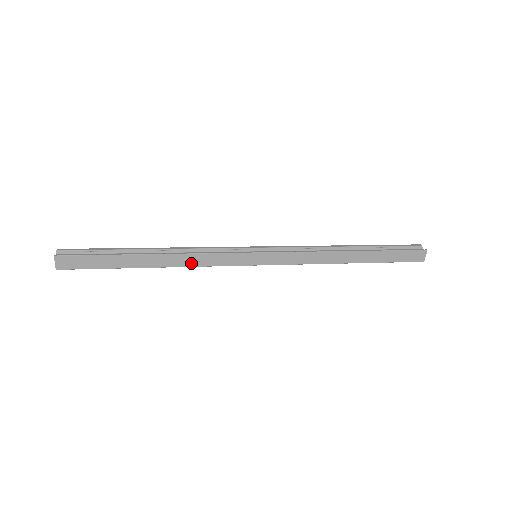
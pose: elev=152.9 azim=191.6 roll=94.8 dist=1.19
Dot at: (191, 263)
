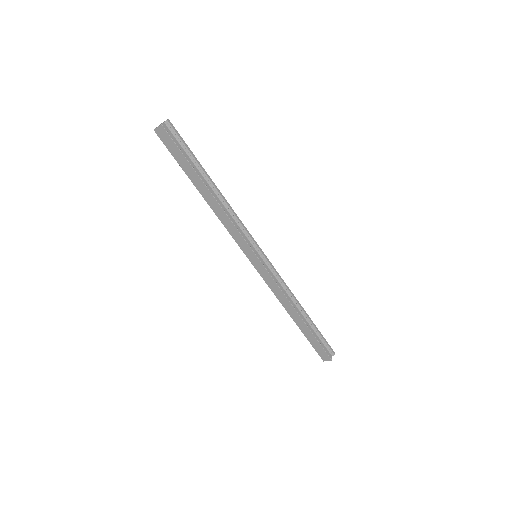
Dot at: (221, 218)
